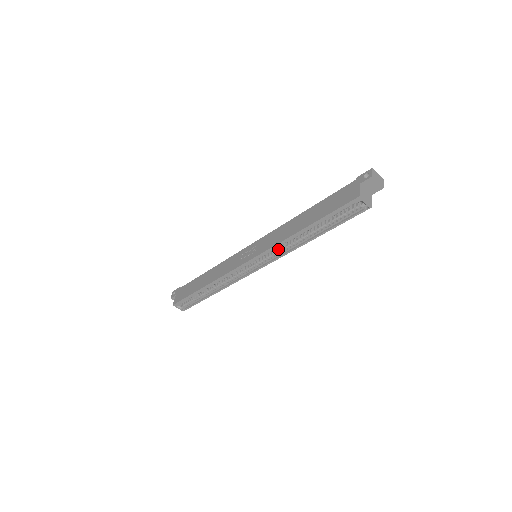
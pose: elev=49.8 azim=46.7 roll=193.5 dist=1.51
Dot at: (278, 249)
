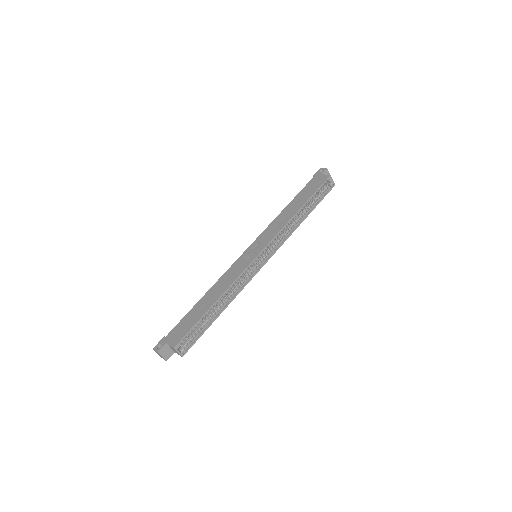
Dot at: (279, 237)
